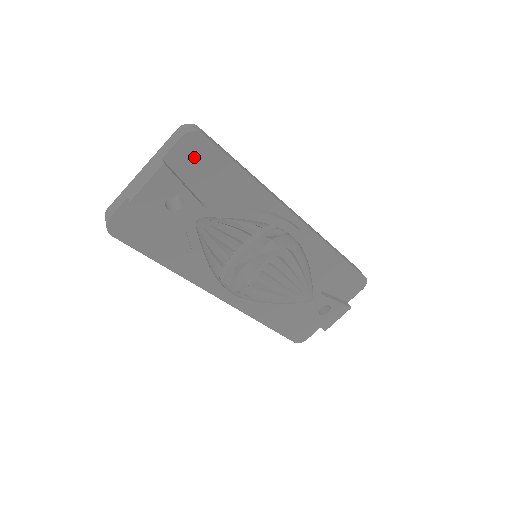
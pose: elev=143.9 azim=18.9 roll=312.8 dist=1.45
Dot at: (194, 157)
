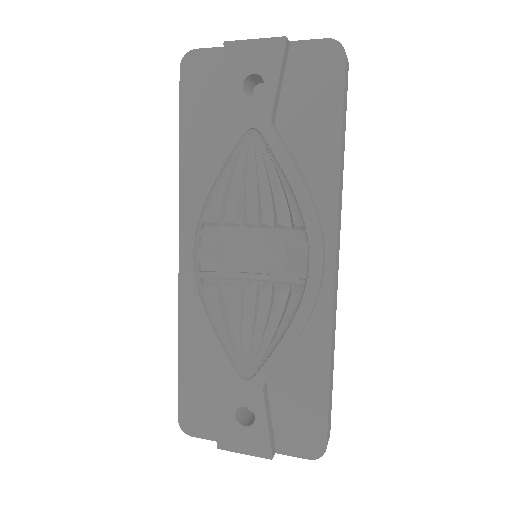
Dot at: (316, 70)
